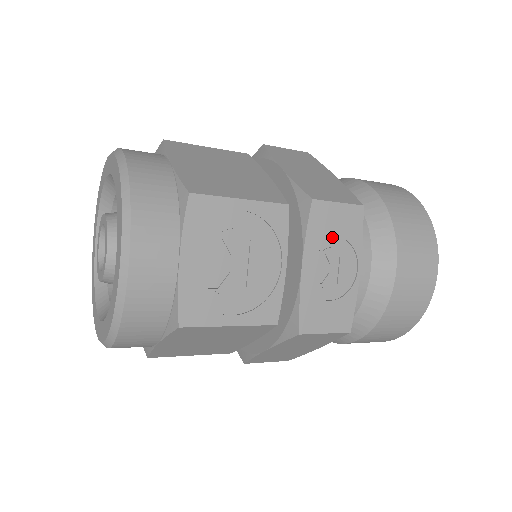
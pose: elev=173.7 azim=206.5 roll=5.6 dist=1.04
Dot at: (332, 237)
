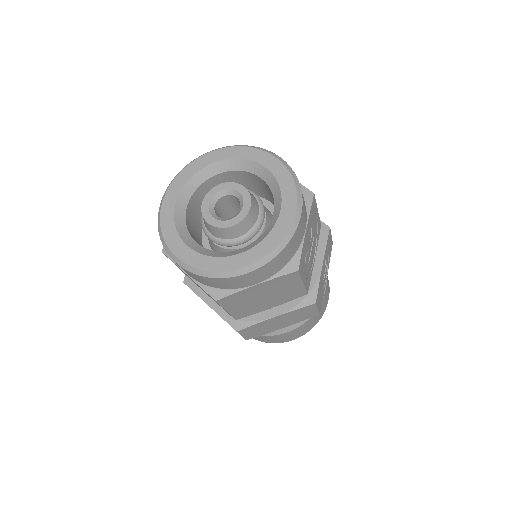
Dot at: (327, 253)
